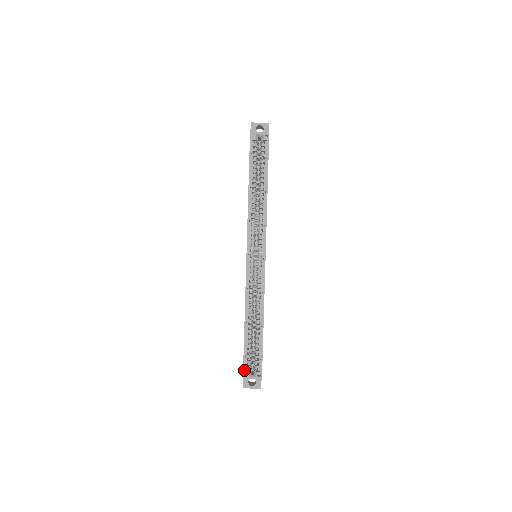
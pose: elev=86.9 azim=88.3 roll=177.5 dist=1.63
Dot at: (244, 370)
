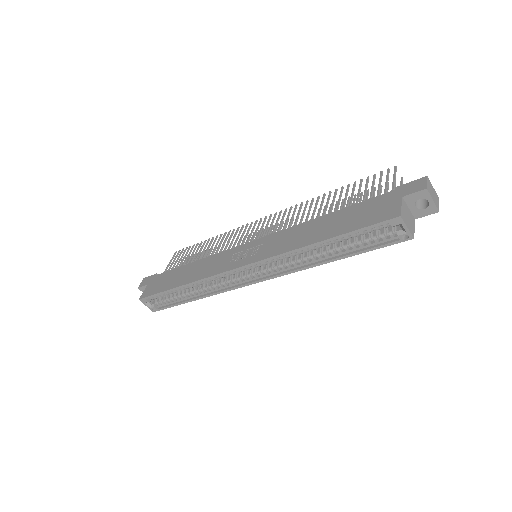
Dot at: (146, 298)
